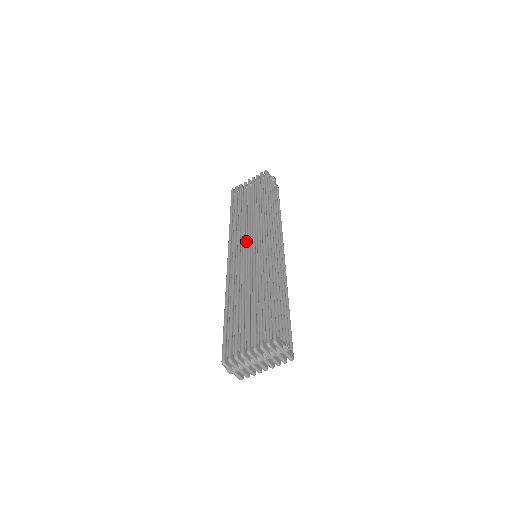
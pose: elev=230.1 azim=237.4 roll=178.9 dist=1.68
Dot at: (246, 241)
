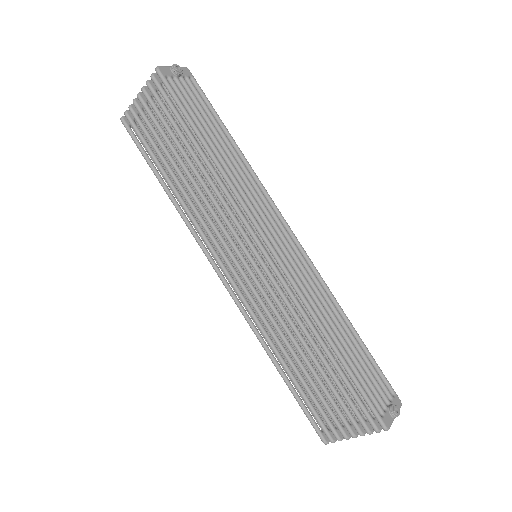
Dot at: (227, 242)
